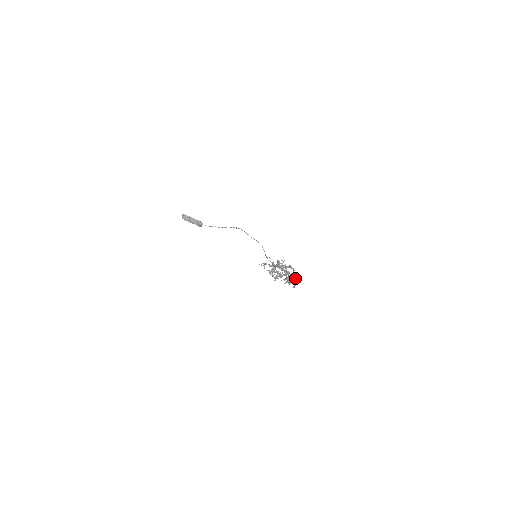
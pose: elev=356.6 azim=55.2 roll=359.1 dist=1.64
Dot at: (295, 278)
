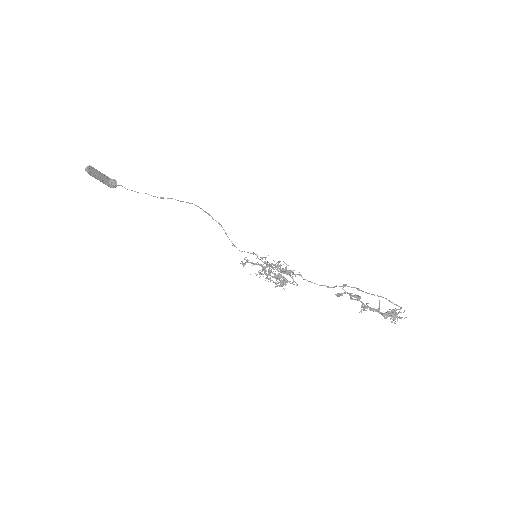
Dot at: occluded
